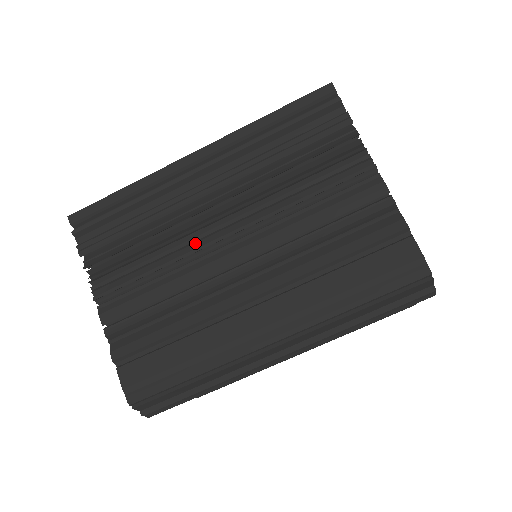
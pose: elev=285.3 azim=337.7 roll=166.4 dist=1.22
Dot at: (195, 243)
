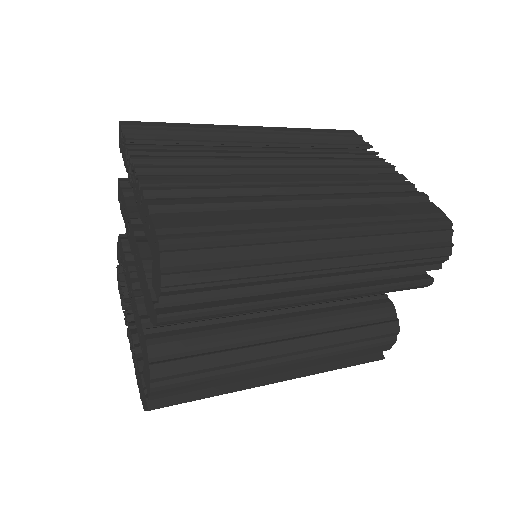
Dot at: (250, 163)
